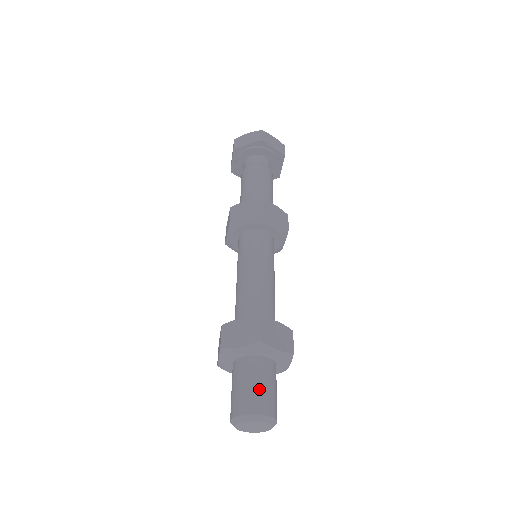
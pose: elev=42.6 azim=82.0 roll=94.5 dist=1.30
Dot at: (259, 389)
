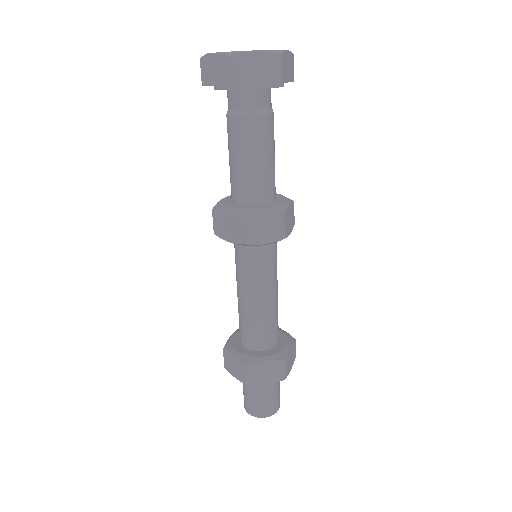
Dot at: (257, 402)
